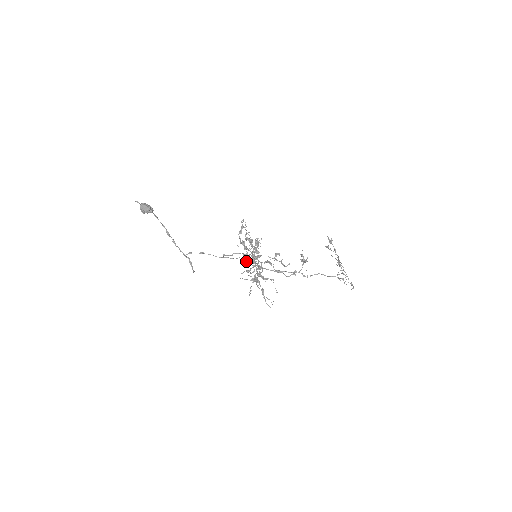
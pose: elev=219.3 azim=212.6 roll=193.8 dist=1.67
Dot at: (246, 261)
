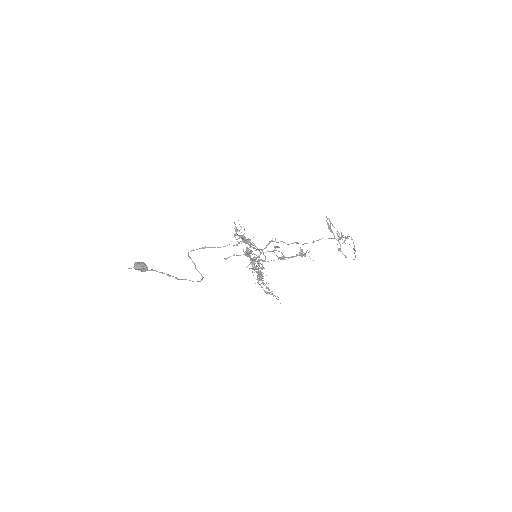
Dot at: occluded
